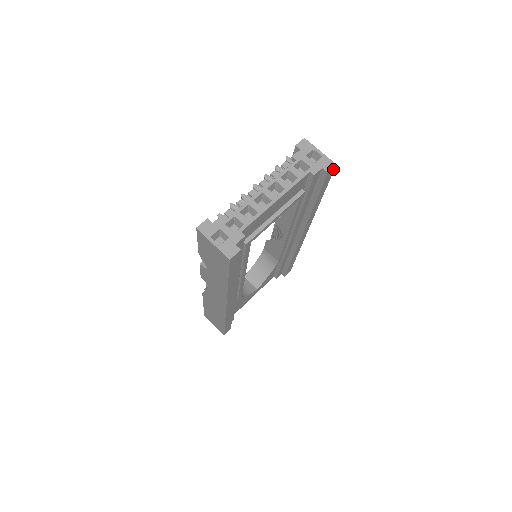
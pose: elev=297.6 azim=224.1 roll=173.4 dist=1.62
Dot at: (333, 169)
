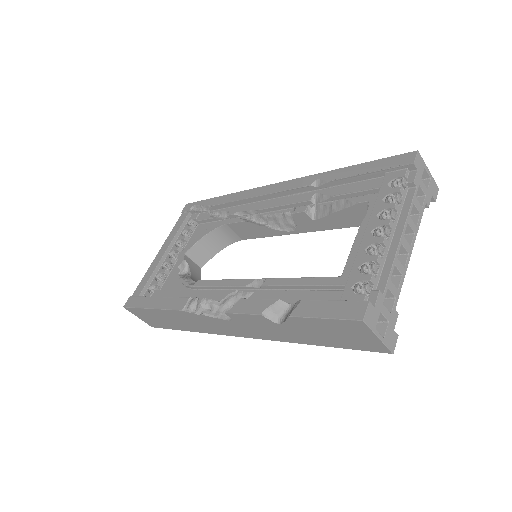
Dot at: occluded
